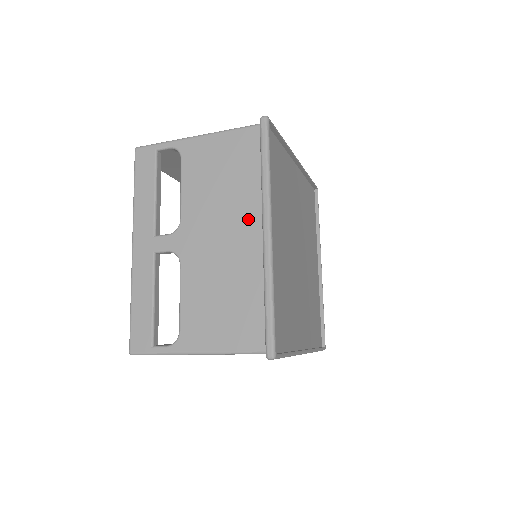
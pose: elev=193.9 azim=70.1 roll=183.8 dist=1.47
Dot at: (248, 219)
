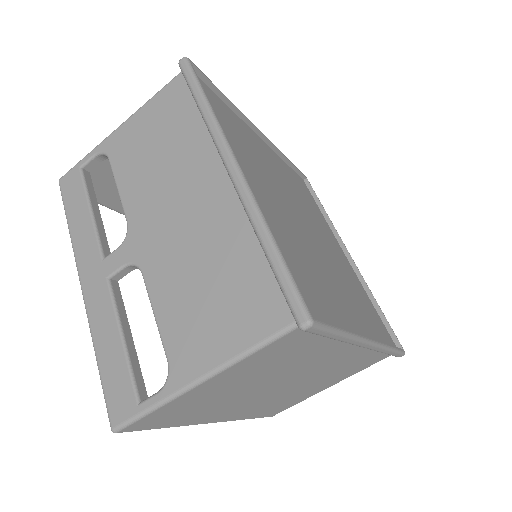
Dot at: (205, 171)
